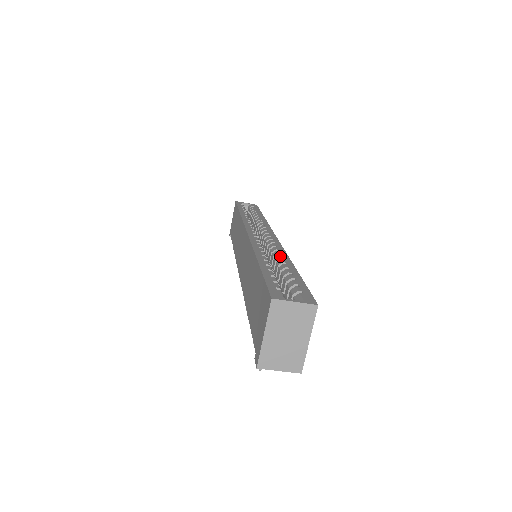
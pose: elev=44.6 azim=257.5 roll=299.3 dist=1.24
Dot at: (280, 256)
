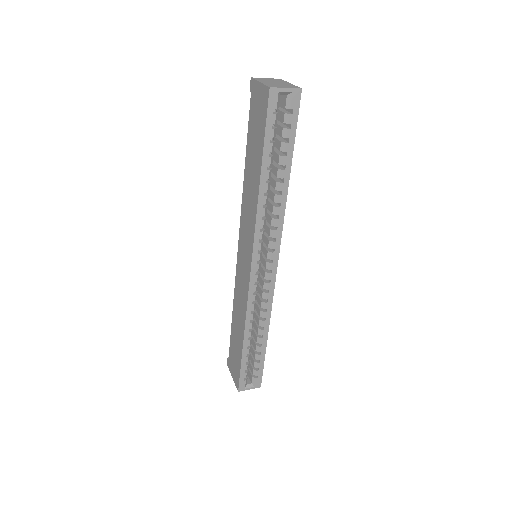
Dot at: (263, 324)
